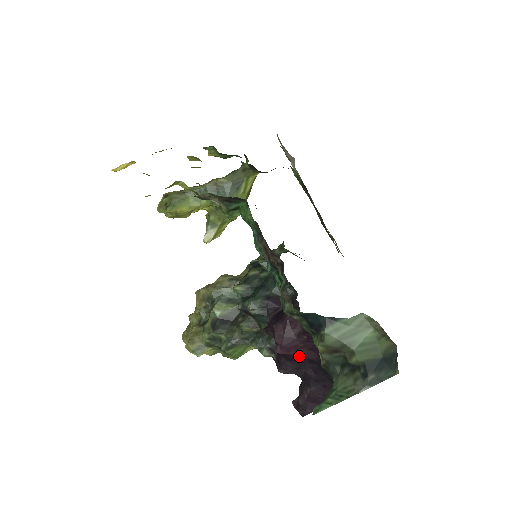
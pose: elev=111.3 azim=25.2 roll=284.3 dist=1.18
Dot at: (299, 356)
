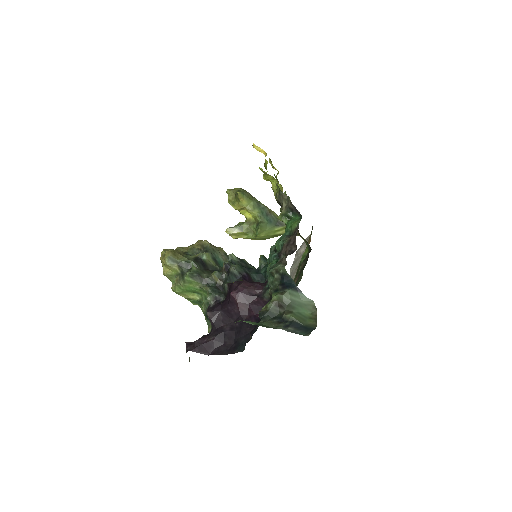
Dot at: (238, 308)
